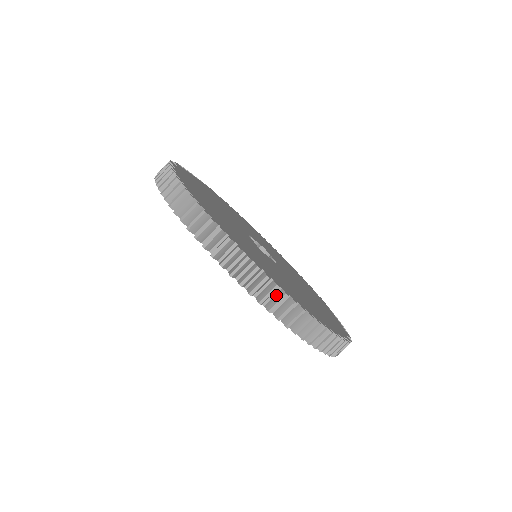
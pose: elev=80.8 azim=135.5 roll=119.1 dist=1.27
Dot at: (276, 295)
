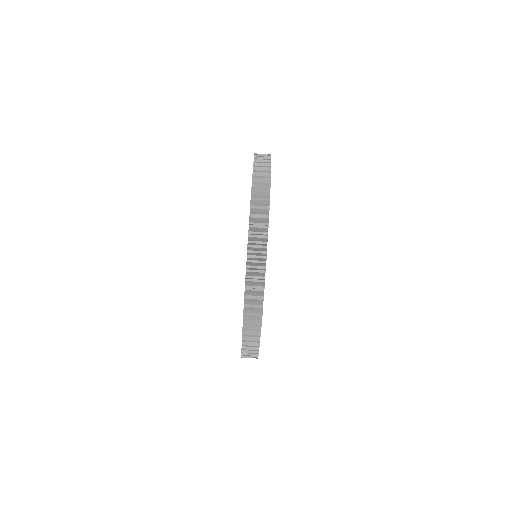
Dot at: occluded
